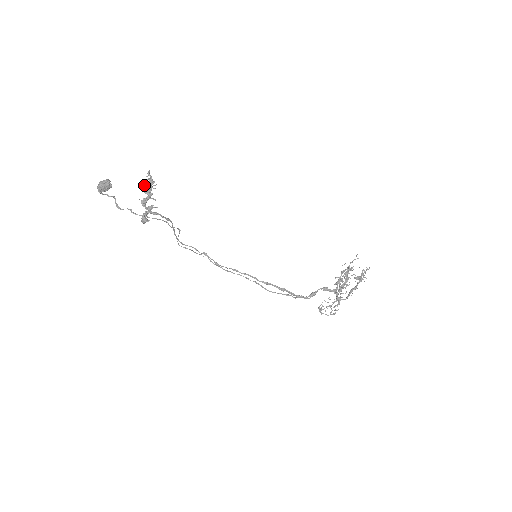
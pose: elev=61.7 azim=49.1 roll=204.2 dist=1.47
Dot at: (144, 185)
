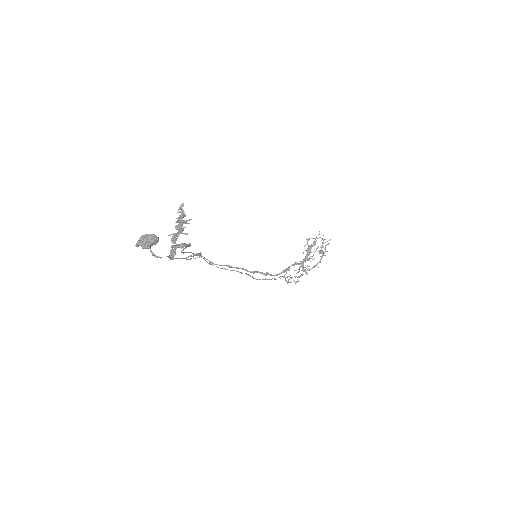
Dot at: (177, 222)
